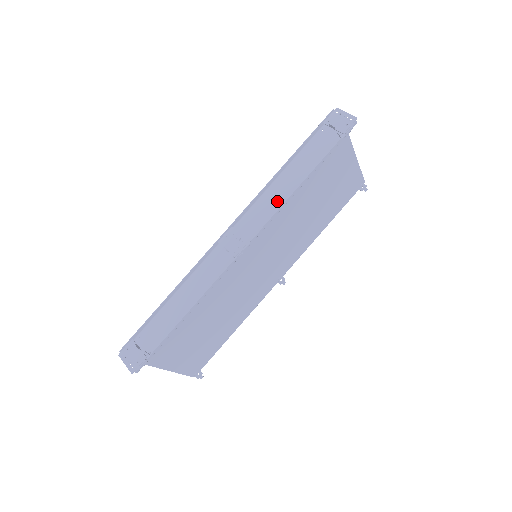
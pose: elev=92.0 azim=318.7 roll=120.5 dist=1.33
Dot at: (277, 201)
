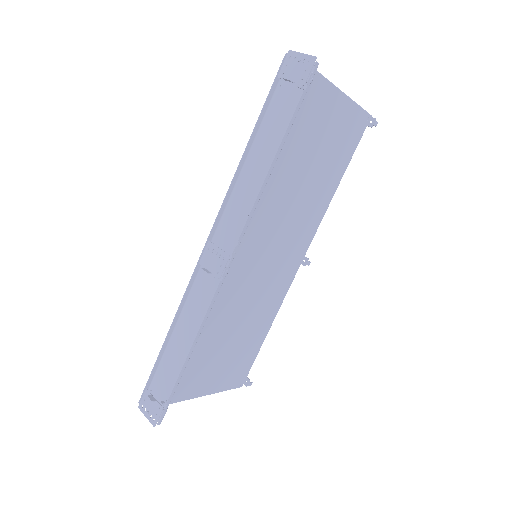
Dot at: (250, 196)
